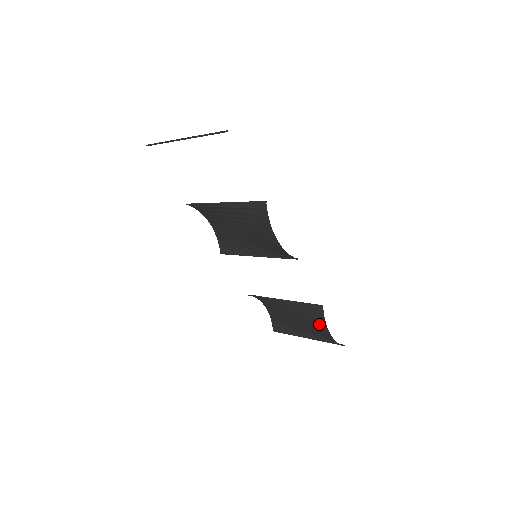
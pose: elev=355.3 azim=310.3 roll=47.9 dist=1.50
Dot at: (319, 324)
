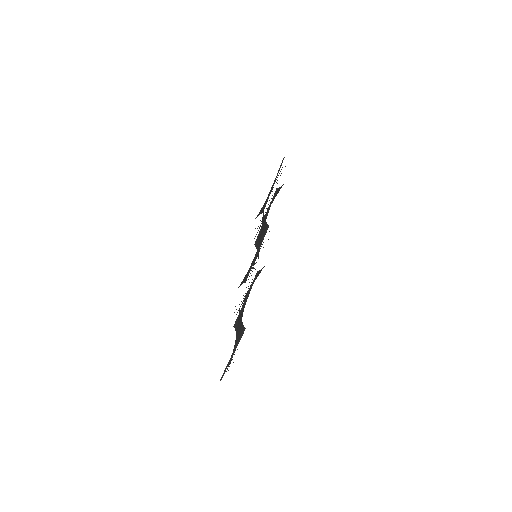
Dot at: occluded
